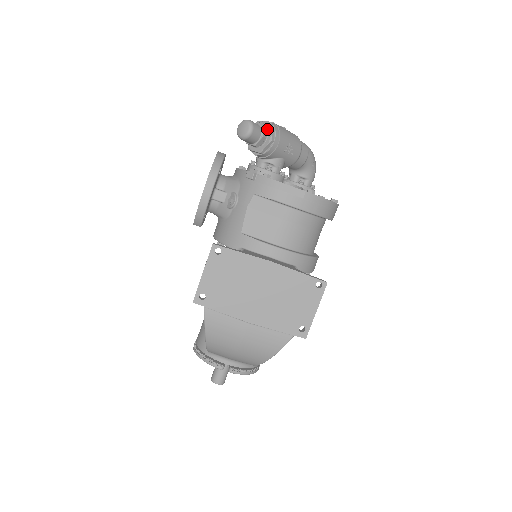
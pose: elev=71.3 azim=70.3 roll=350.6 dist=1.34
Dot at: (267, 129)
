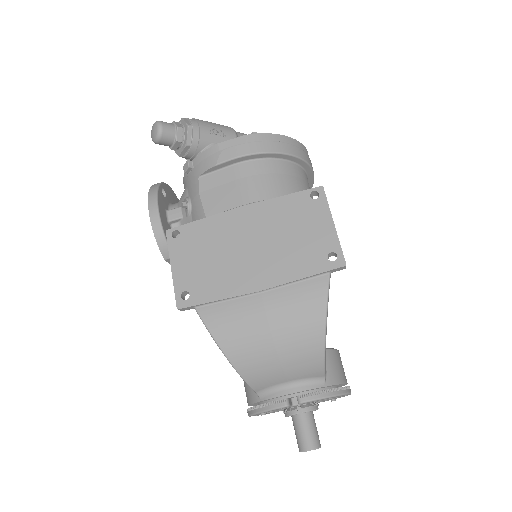
Dot at: (181, 124)
